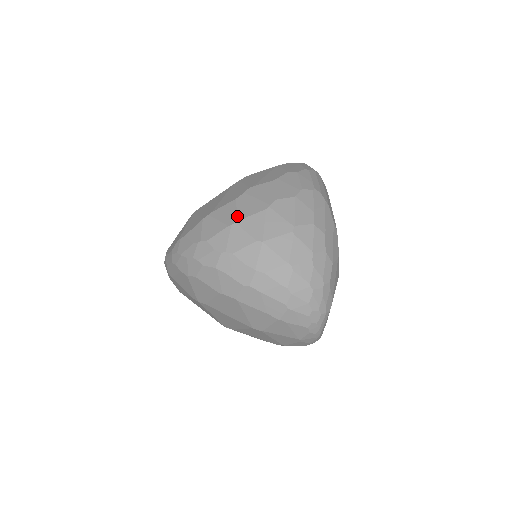
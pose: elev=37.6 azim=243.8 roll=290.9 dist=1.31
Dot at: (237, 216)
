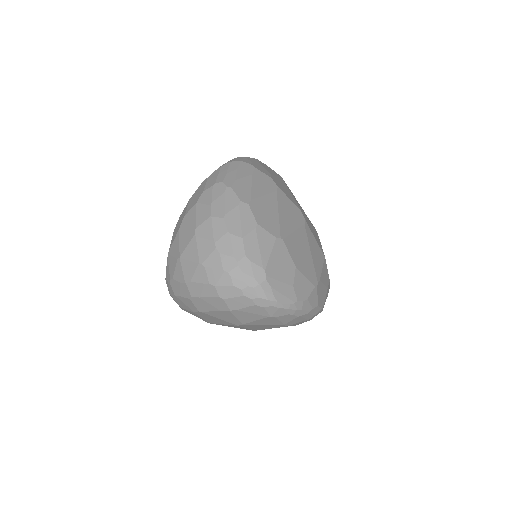
Dot at: occluded
